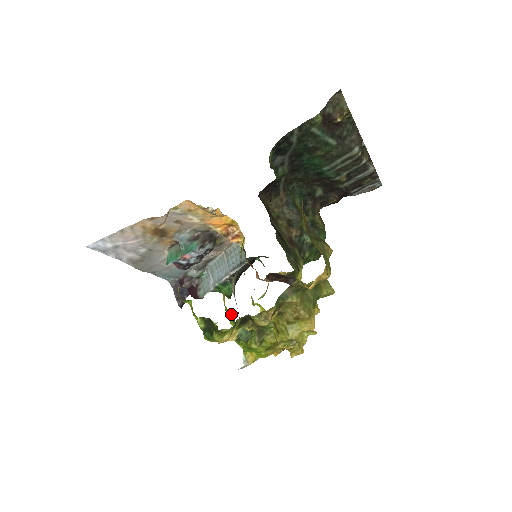
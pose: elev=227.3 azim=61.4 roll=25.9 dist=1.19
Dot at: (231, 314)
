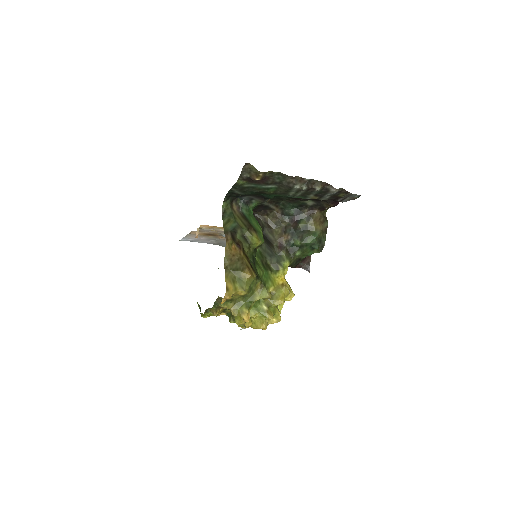
Dot at: occluded
